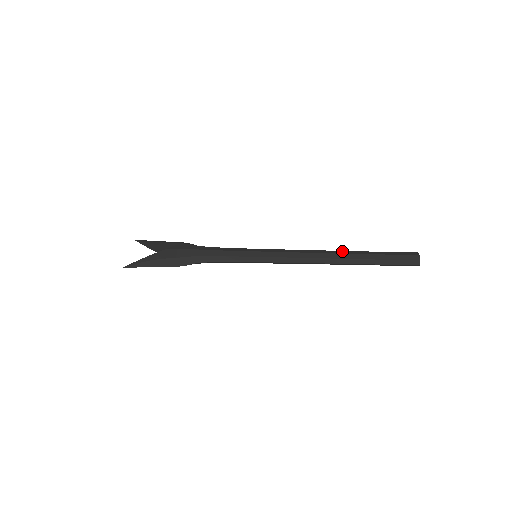
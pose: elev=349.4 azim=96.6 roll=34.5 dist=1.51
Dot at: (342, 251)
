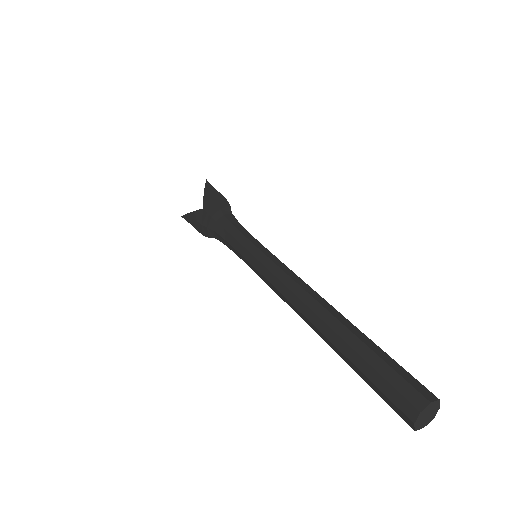
Dot at: (325, 310)
